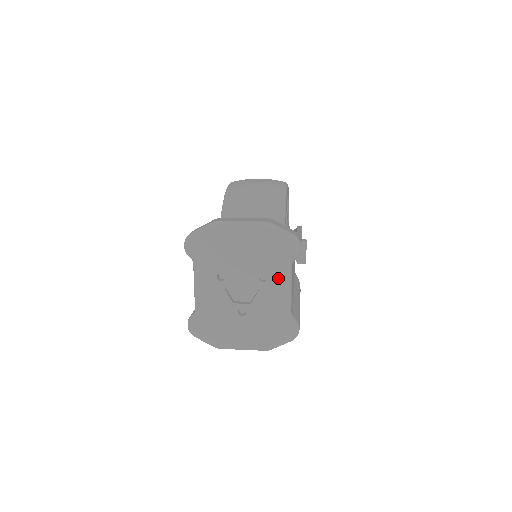
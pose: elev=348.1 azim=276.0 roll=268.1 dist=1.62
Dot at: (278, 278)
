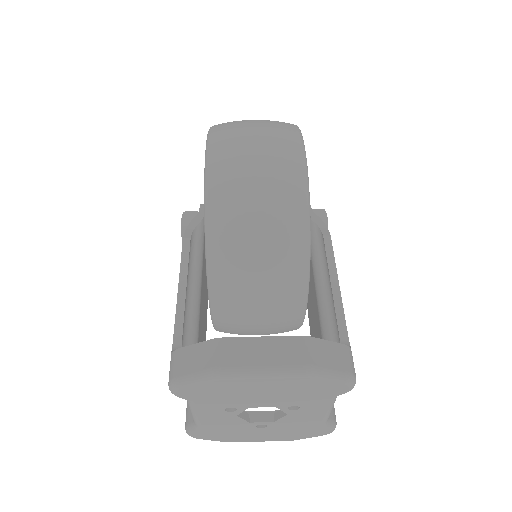
Dot at: (316, 407)
